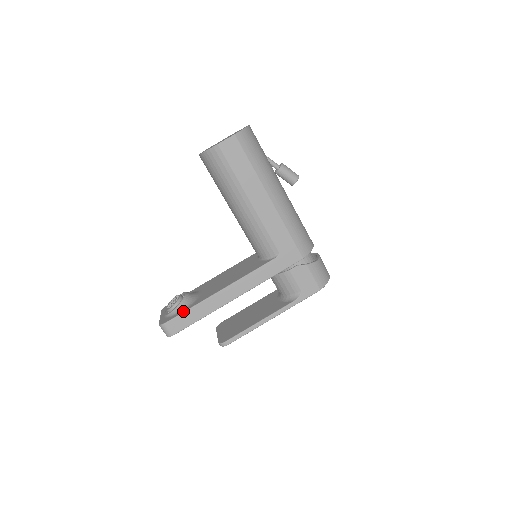
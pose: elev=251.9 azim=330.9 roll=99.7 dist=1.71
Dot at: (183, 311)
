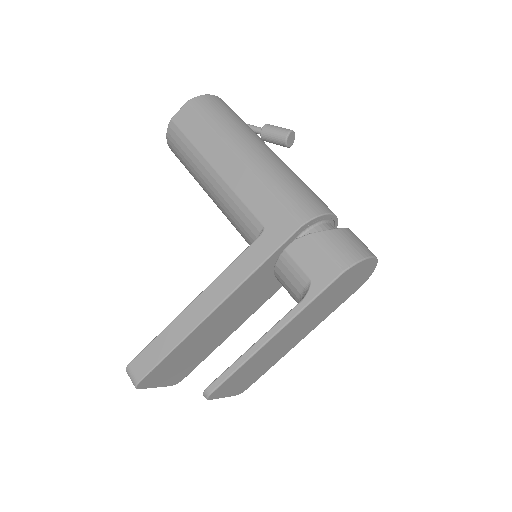
Dot at: (150, 343)
